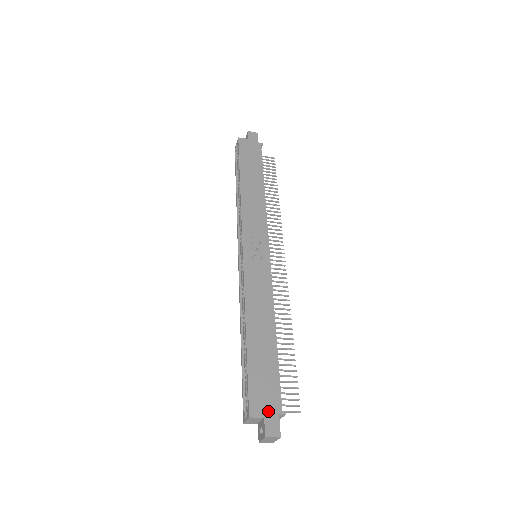
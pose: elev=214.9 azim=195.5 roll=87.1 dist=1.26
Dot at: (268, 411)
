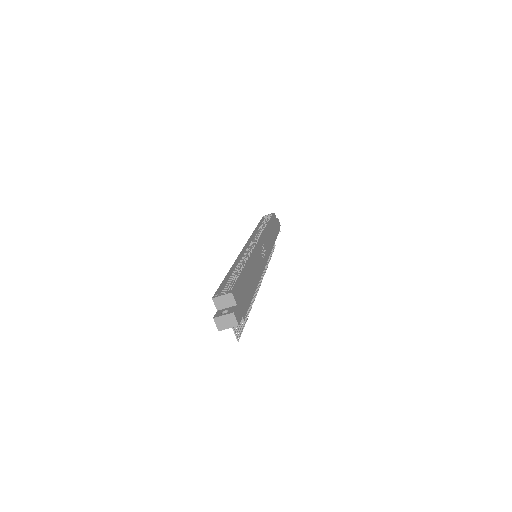
Dot at: (240, 306)
